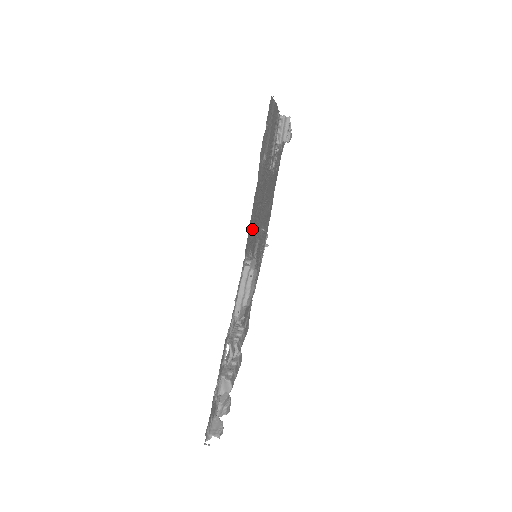
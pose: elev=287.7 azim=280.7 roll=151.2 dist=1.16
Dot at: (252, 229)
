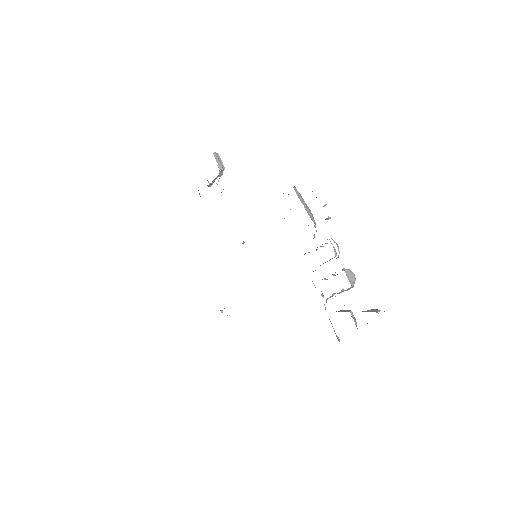
Dot at: occluded
